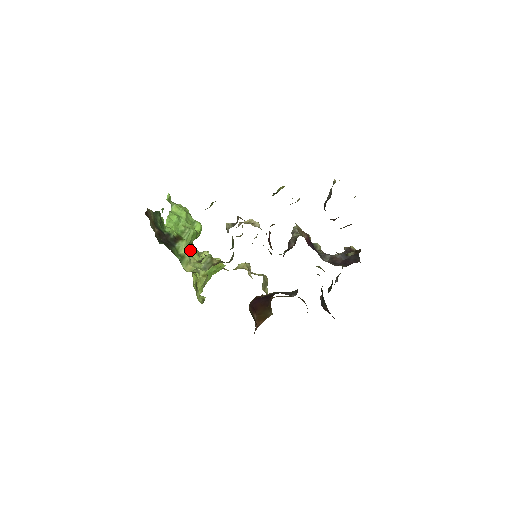
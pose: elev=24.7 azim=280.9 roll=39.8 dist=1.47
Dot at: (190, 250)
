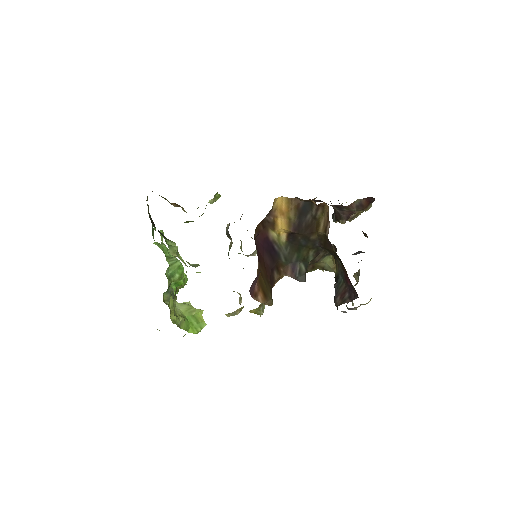
Dot at: (178, 253)
